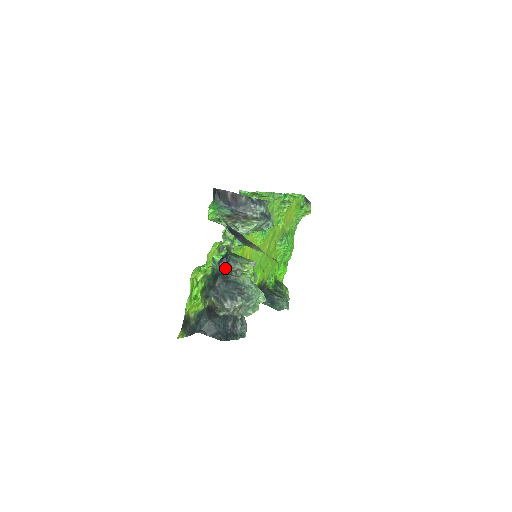
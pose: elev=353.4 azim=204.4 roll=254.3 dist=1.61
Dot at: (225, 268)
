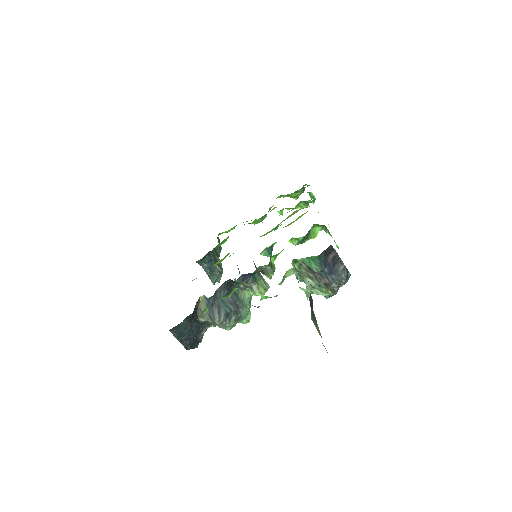
Dot at: (242, 281)
